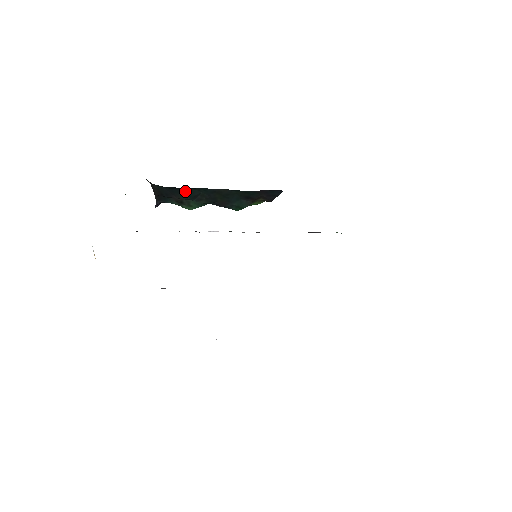
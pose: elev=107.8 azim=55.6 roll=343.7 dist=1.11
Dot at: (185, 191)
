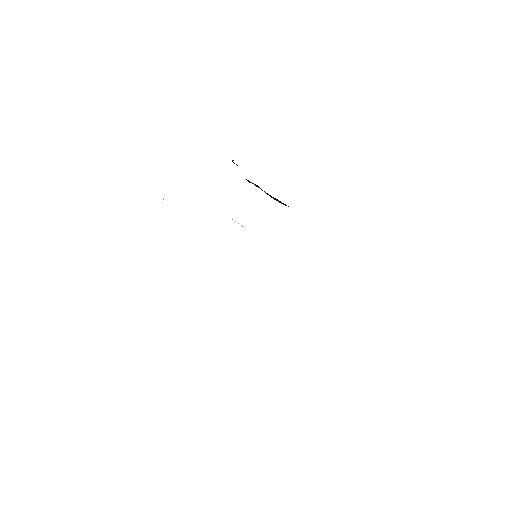
Dot at: (247, 180)
